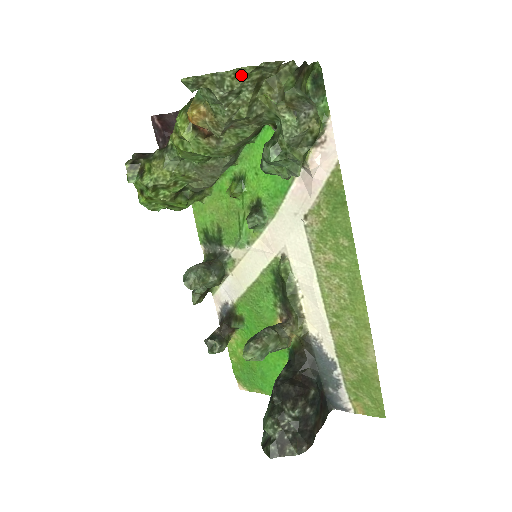
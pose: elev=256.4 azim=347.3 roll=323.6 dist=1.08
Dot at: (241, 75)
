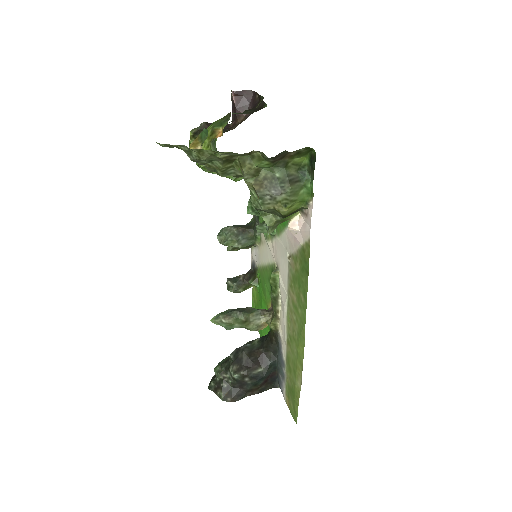
Dot at: (205, 153)
